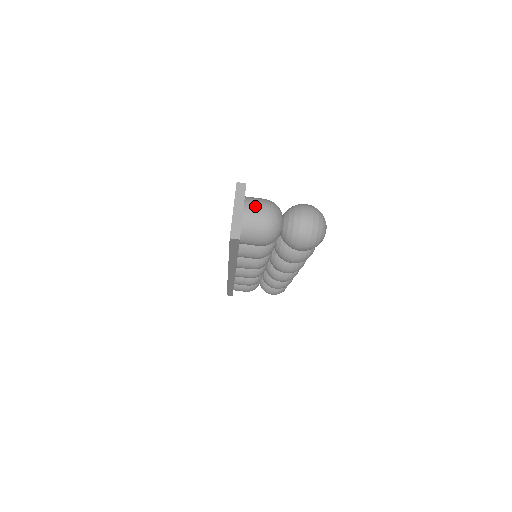
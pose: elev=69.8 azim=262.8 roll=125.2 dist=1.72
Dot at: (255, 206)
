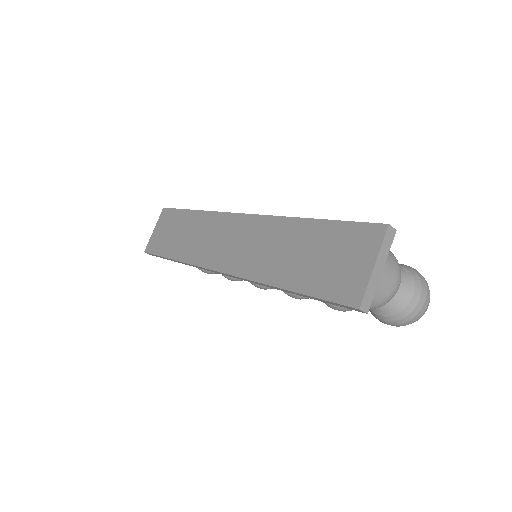
Dot at: (391, 265)
